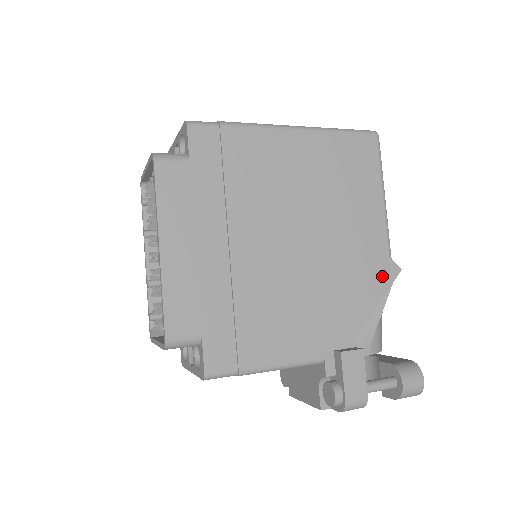
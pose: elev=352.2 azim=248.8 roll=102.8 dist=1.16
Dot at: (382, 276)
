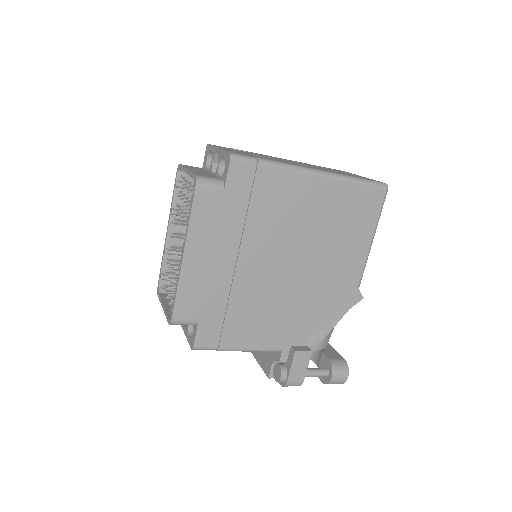
Dot at: (346, 300)
